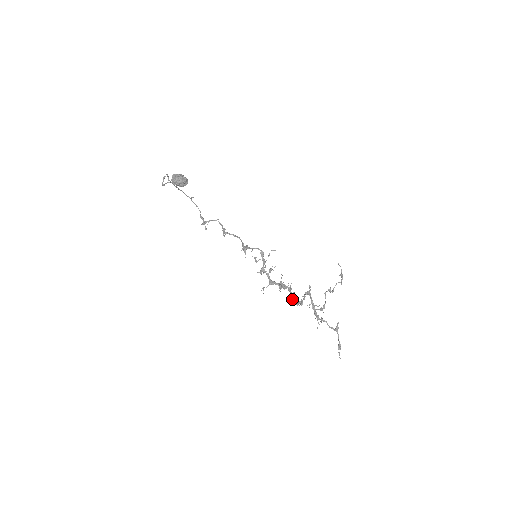
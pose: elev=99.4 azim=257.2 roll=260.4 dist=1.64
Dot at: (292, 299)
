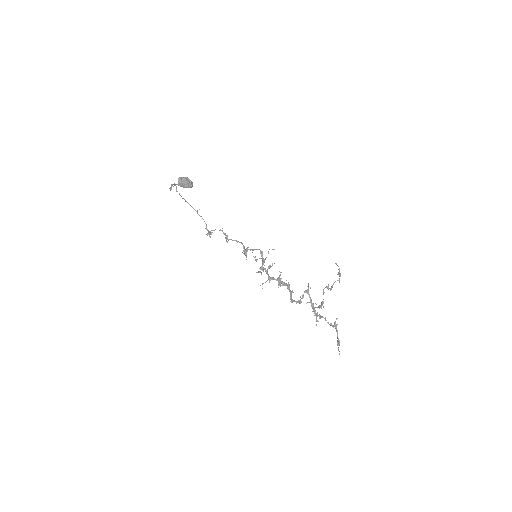
Dot at: (291, 296)
